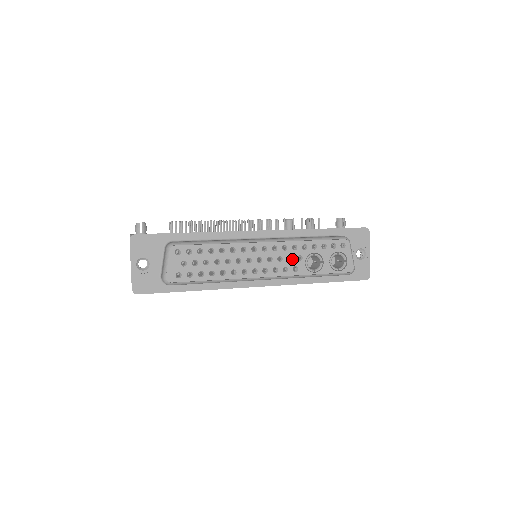
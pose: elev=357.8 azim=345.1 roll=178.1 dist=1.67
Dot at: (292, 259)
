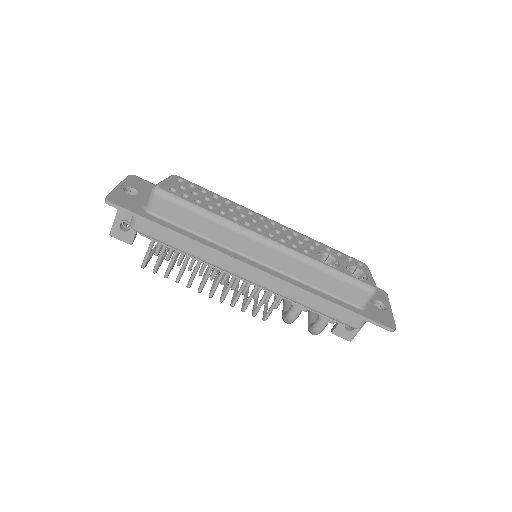
Dot at: (303, 244)
